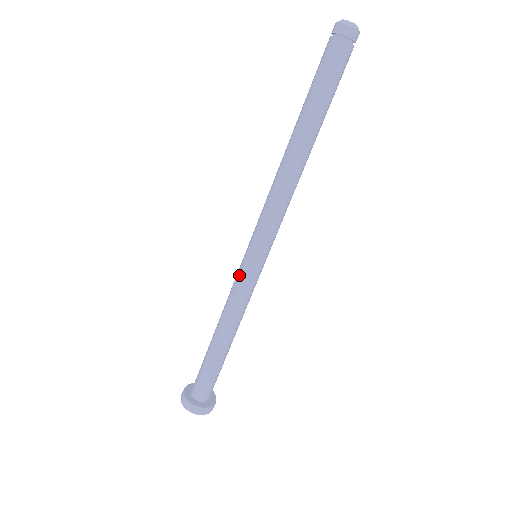
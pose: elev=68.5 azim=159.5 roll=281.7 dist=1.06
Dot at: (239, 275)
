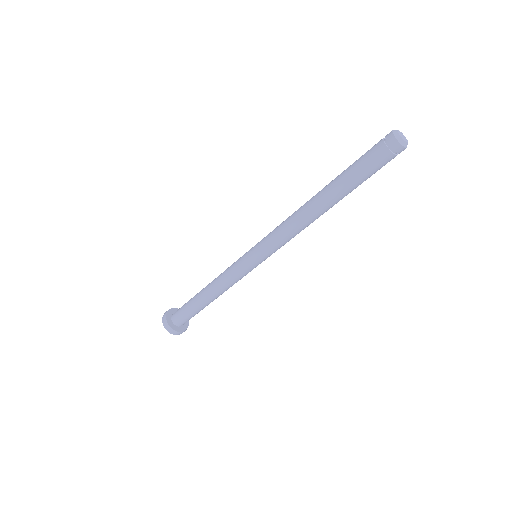
Dot at: (242, 270)
